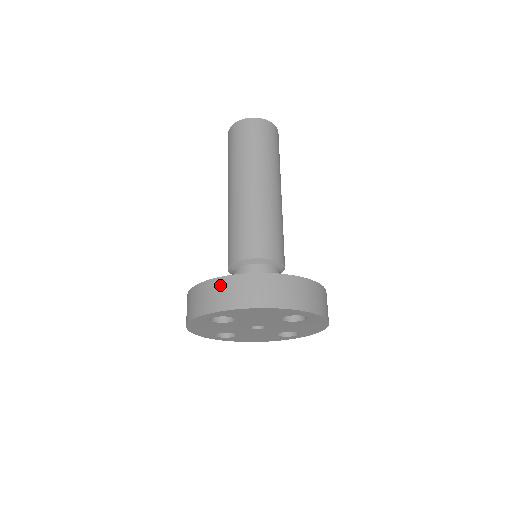
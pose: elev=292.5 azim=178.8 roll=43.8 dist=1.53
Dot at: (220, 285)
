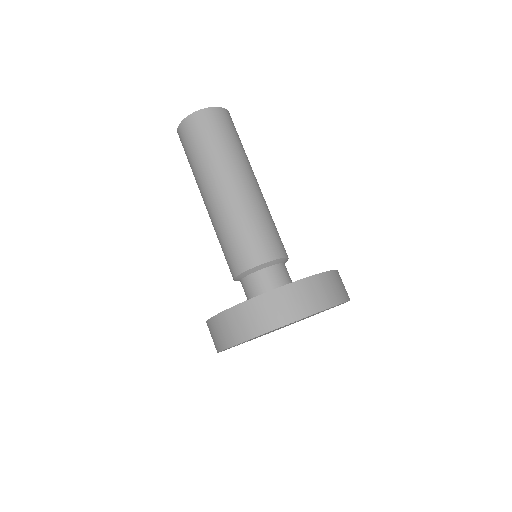
Dot at: (307, 287)
